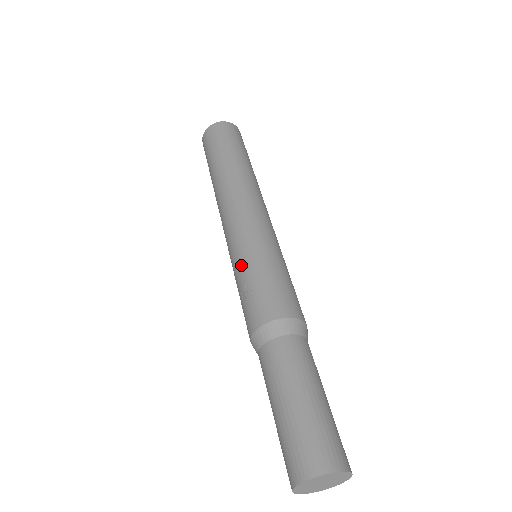
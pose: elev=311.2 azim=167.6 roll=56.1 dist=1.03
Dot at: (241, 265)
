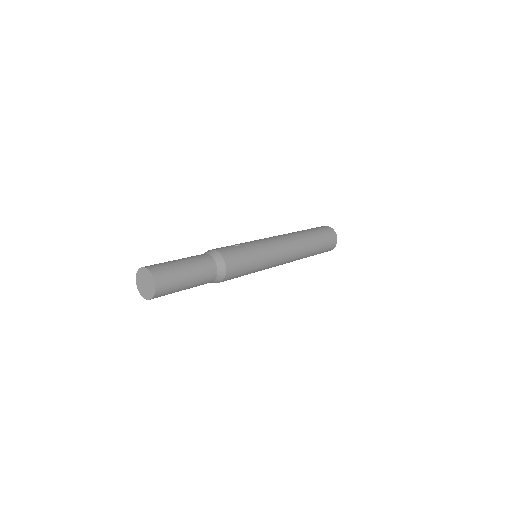
Dot at: (248, 243)
